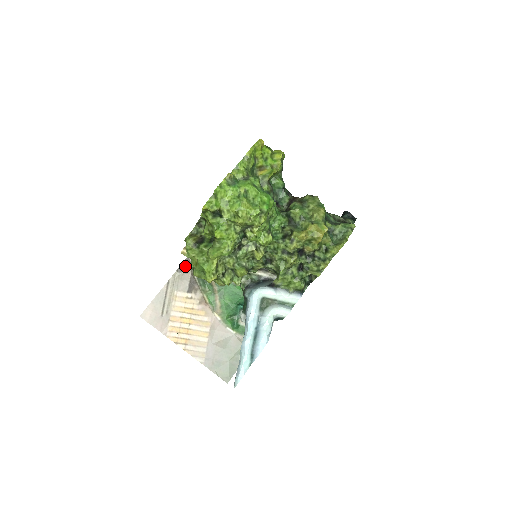
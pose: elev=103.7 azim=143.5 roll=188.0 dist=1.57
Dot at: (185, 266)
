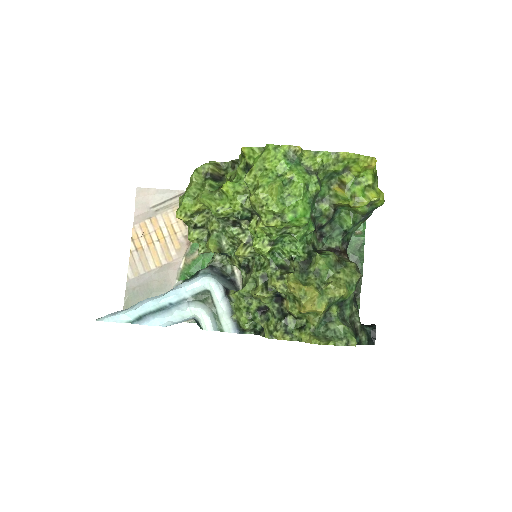
Dot at: occluded
